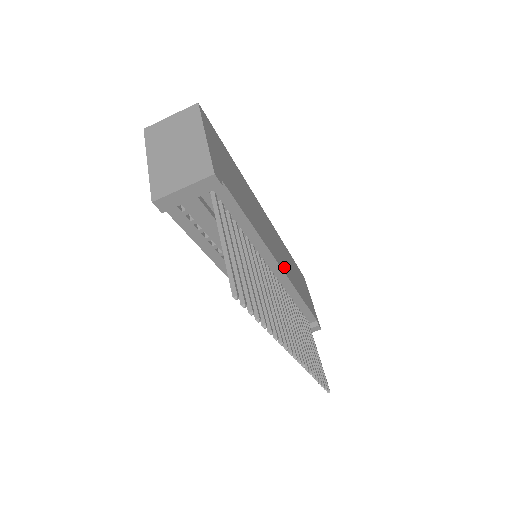
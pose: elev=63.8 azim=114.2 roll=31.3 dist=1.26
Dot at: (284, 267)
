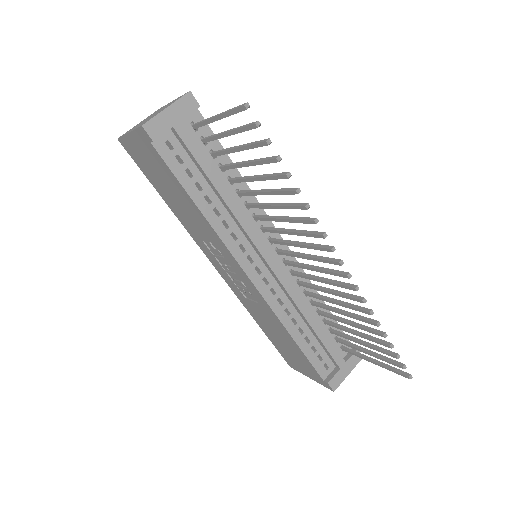
Dot at: occluded
